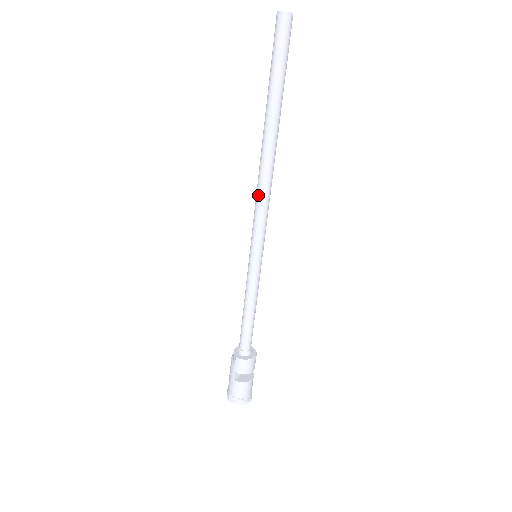
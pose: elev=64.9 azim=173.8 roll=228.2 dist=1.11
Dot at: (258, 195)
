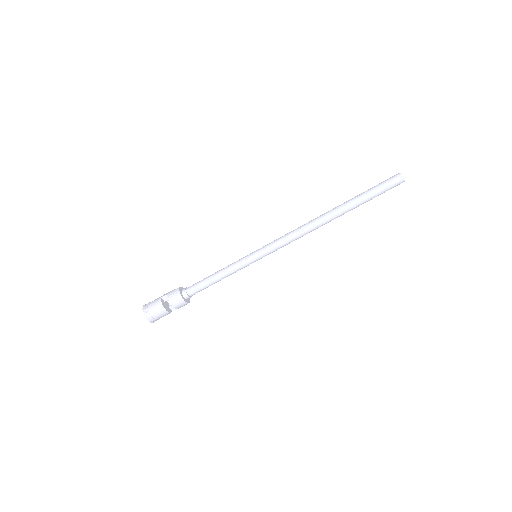
Dot at: (295, 229)
